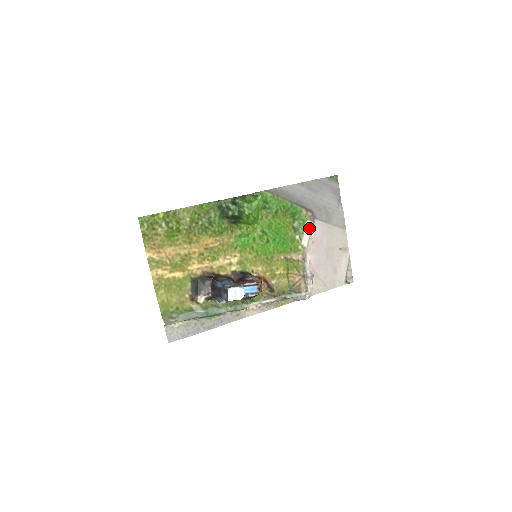
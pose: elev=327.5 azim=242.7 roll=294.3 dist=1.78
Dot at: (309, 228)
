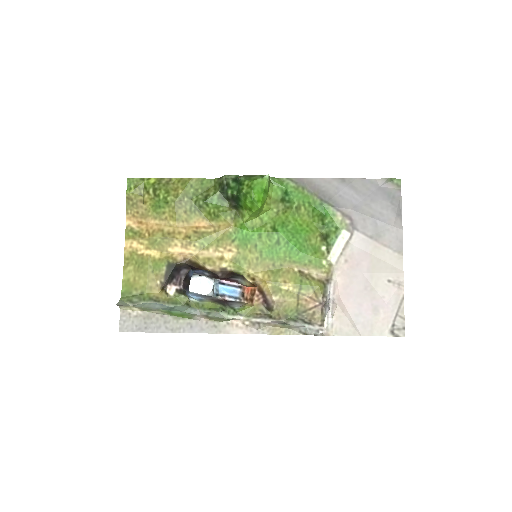
Dot at: (344, 240)
